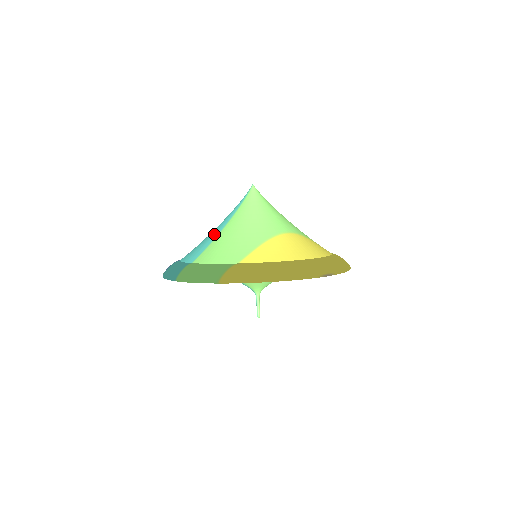
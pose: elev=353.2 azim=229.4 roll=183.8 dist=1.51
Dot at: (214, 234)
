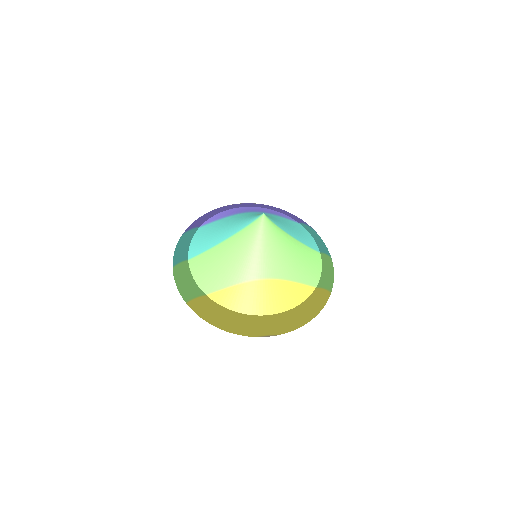
Dot at: (216, 239)
